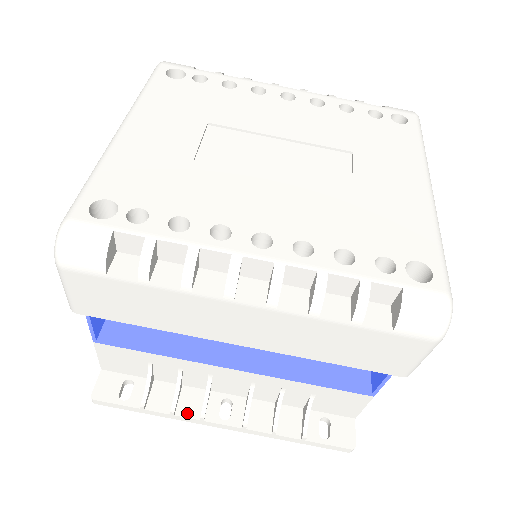
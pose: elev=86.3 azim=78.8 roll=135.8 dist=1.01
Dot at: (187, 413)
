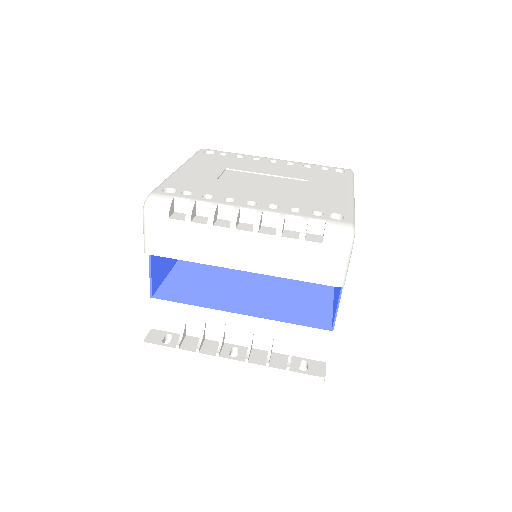
Dot at: (207, 352)
